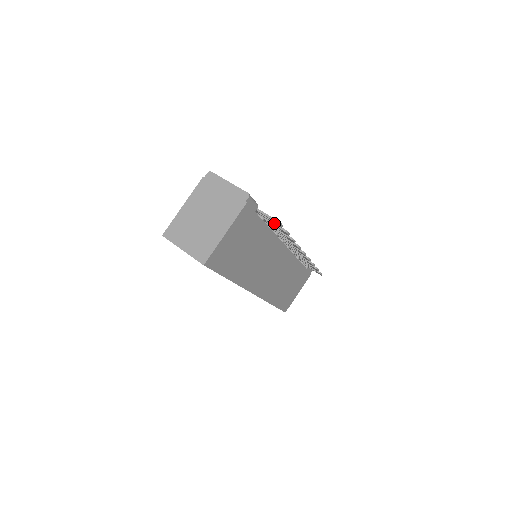
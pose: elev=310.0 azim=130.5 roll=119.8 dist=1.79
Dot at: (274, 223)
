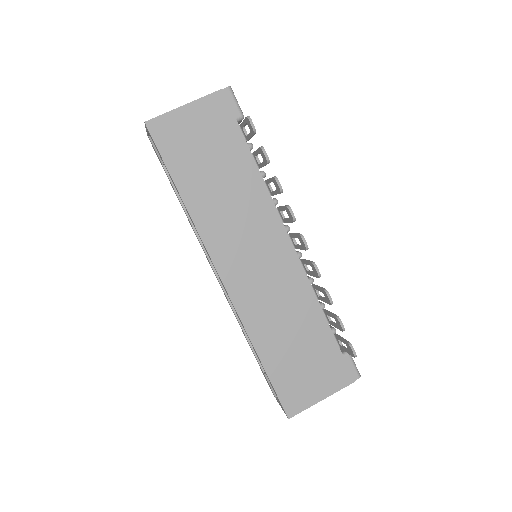
Dot at: (252, 135)
